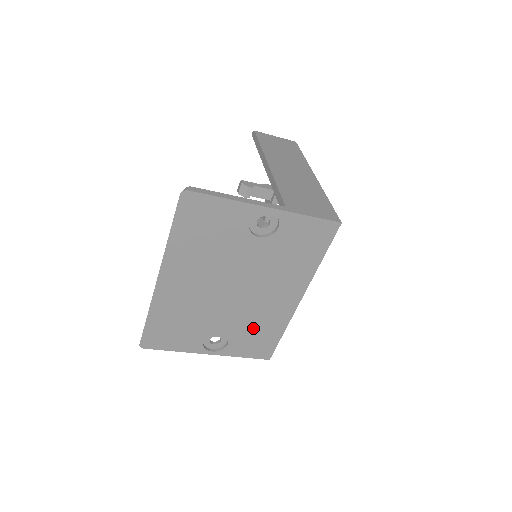
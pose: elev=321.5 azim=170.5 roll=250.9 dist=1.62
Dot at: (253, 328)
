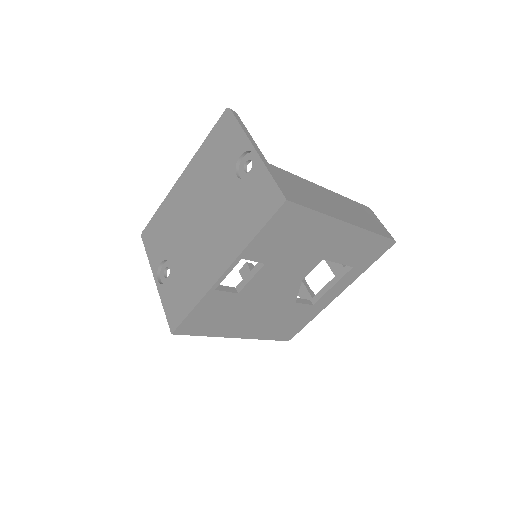
Dot at: (185, 278)
